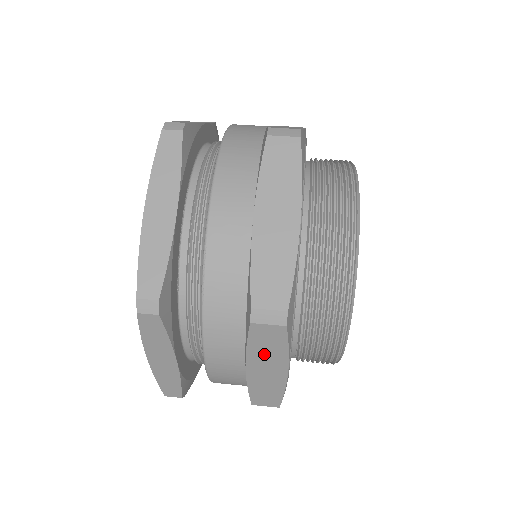
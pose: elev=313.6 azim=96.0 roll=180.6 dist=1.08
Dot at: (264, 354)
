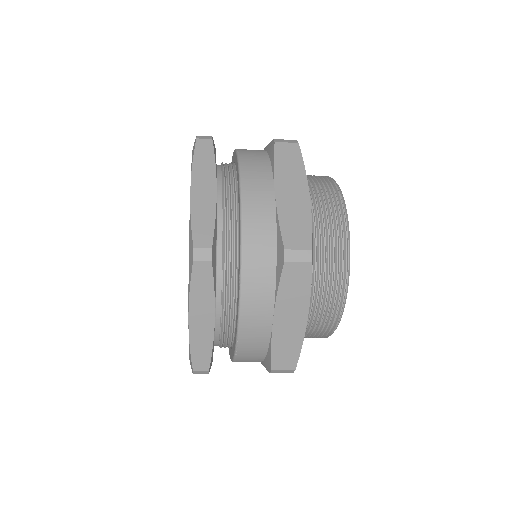
Dot at: (287, 172)
